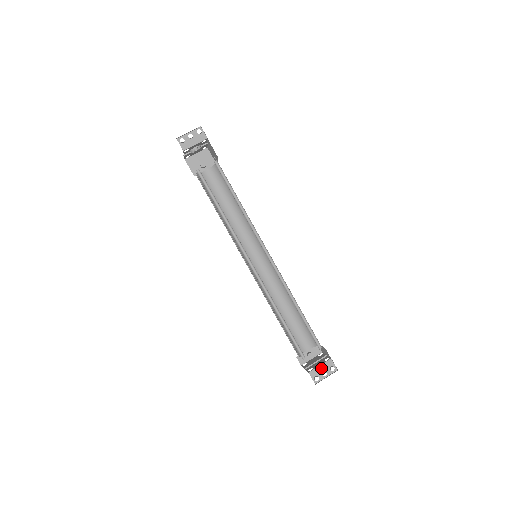
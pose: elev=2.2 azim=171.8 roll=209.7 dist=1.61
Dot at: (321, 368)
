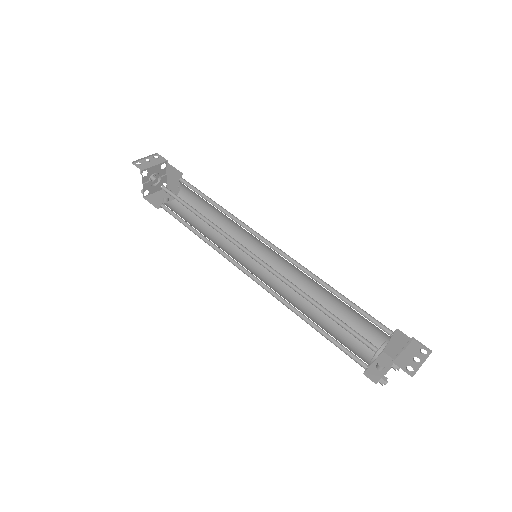
Dot at: (407, 354)
